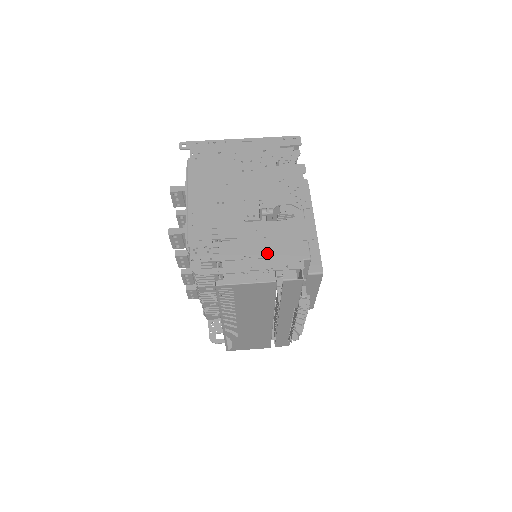
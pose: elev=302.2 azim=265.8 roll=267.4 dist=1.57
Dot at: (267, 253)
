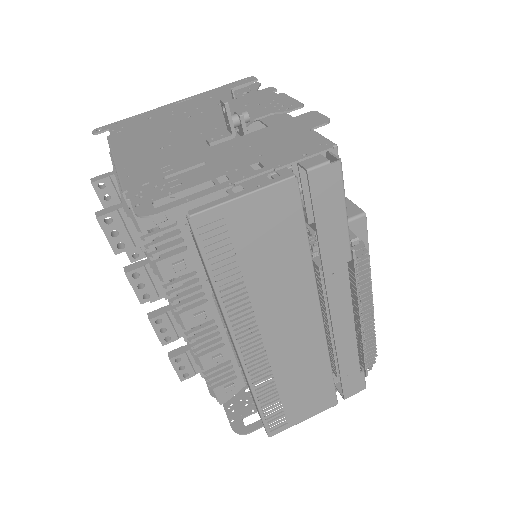
Dot at: (262, 156)
